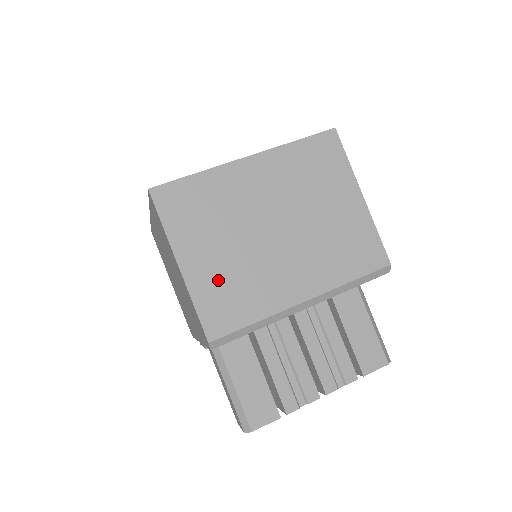
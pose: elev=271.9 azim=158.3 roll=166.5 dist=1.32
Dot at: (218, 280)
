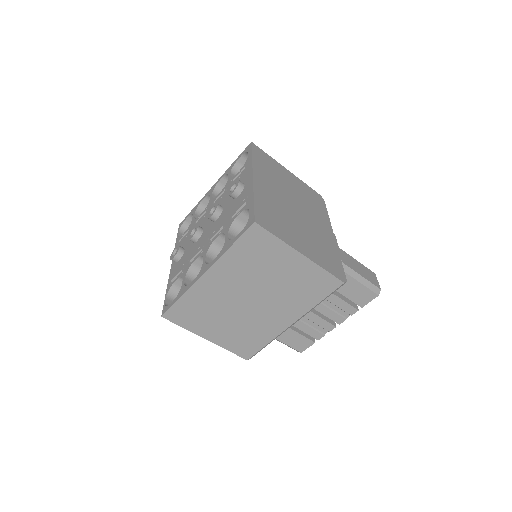
Dot at: (233, 336)
